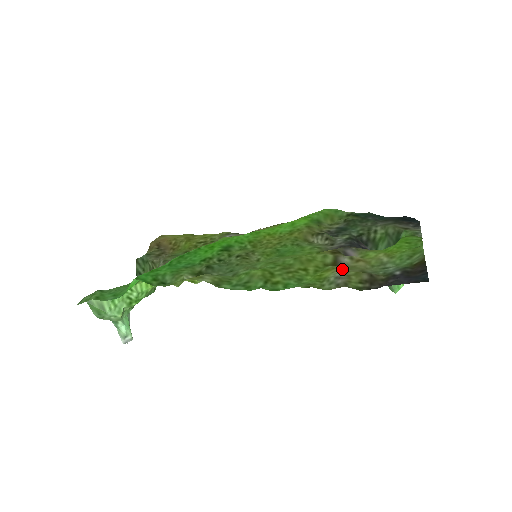
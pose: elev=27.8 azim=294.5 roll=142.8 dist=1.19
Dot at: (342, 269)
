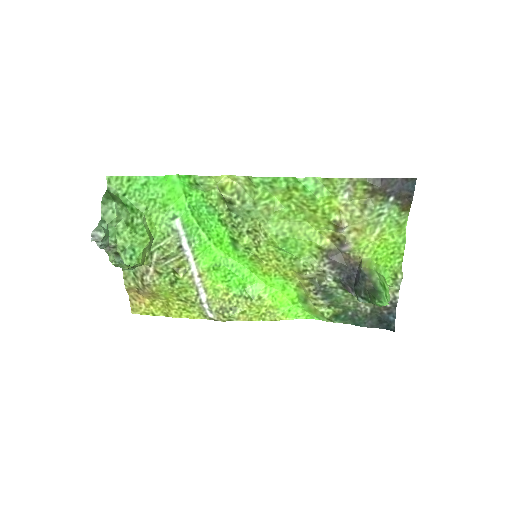
Dot at: (346, 209)
